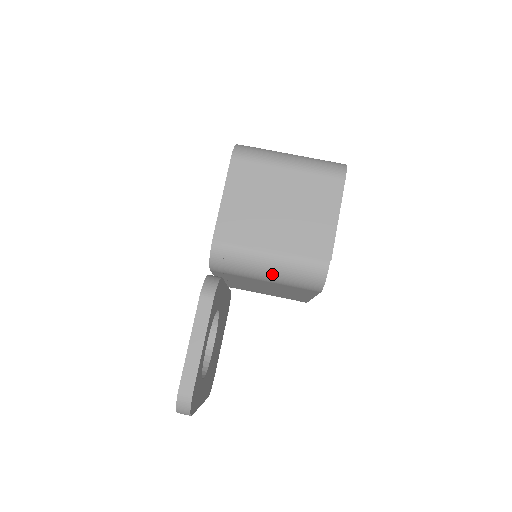
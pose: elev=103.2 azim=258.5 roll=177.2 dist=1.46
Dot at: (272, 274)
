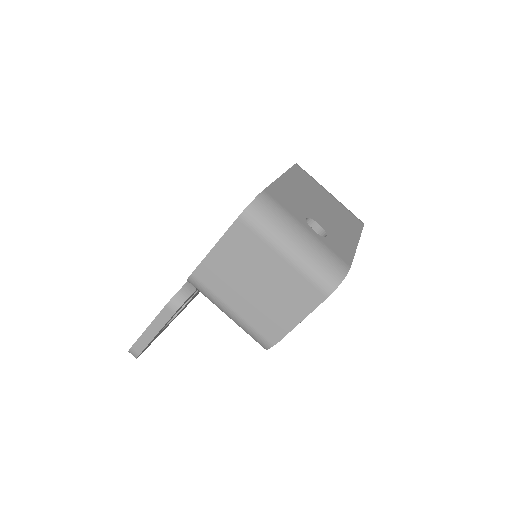
Dot at: (230, 318)
